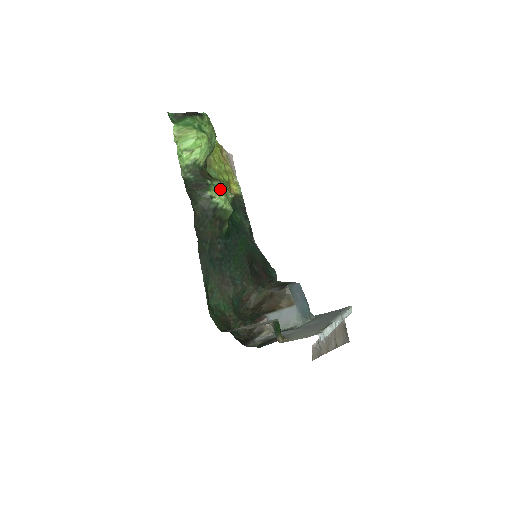
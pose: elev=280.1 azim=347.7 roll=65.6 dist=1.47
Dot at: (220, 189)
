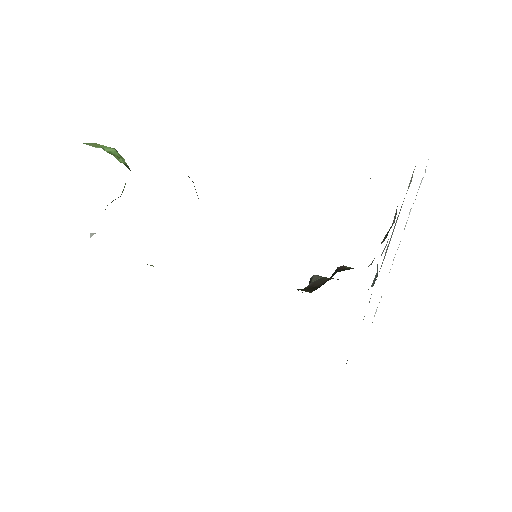
Dot at: occluded
